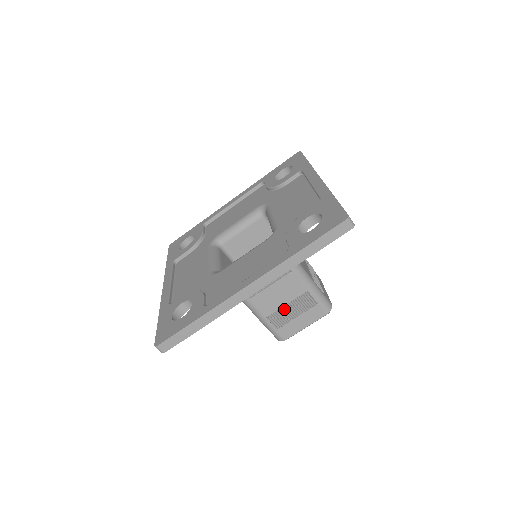
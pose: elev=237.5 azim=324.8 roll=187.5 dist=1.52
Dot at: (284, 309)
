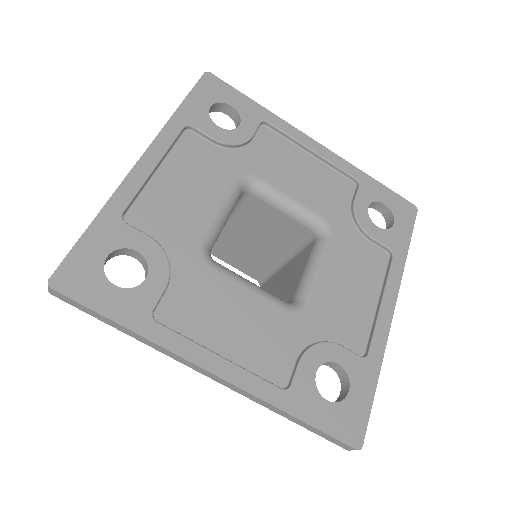
Dot at: occluded
